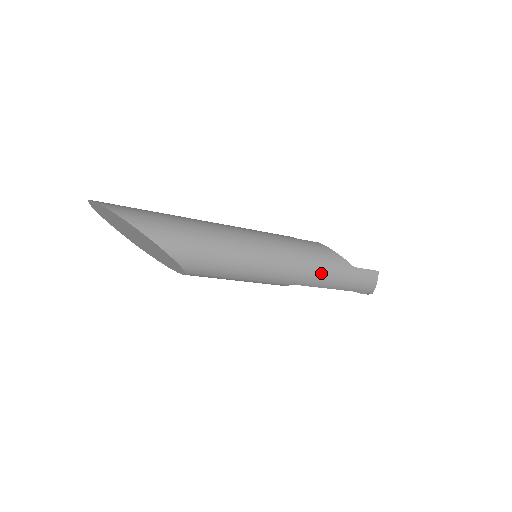
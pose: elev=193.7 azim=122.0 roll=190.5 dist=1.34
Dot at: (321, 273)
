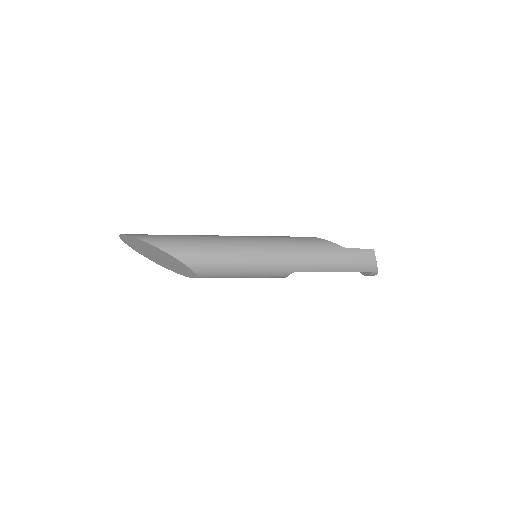
Dot at: (314, 257)
